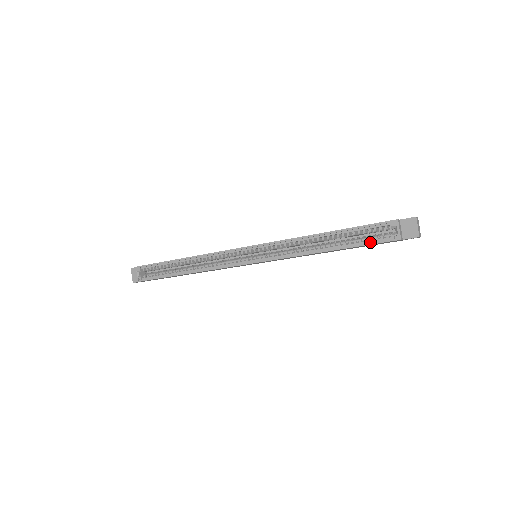
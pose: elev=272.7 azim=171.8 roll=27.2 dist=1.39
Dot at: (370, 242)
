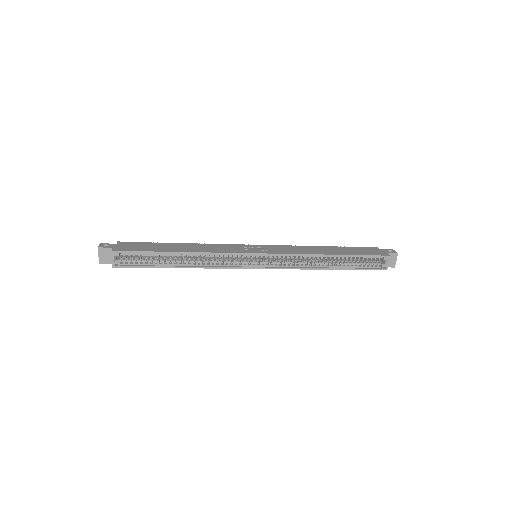
Dot at: (365, 267)
